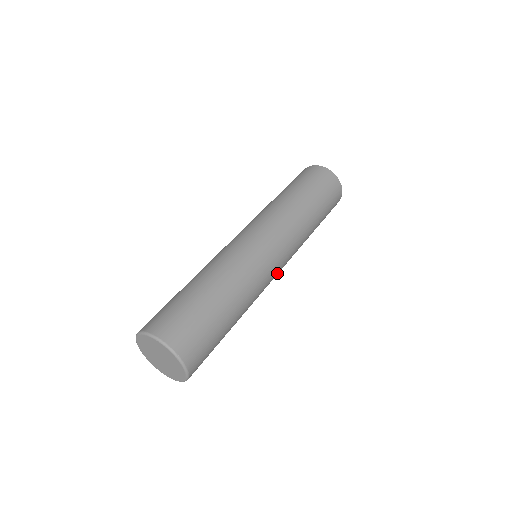
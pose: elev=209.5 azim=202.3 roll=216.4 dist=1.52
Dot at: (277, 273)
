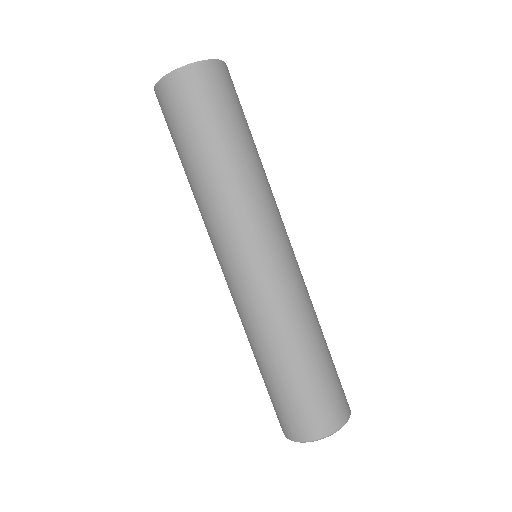
Dot at: occluded
